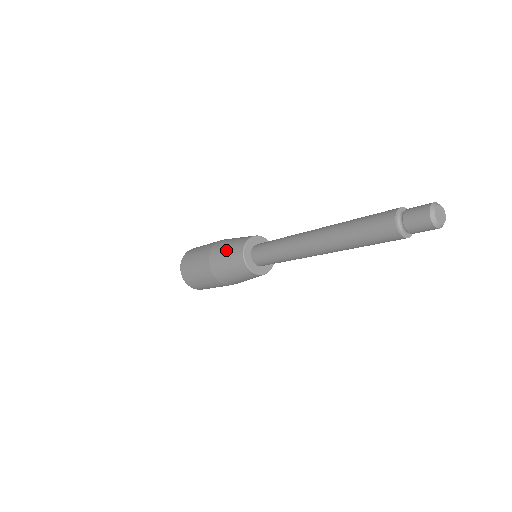
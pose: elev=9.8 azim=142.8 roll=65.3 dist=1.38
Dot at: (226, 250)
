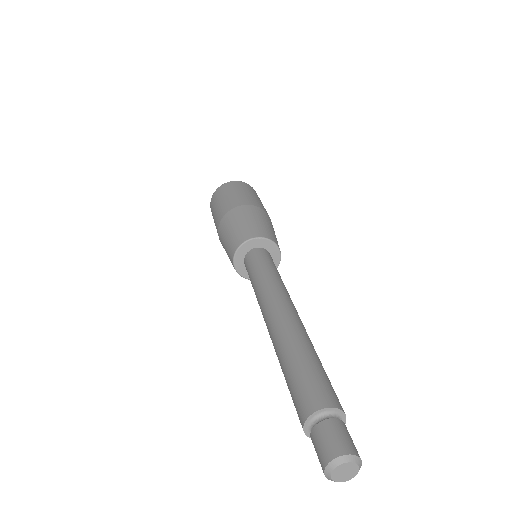
Dot at: occluded
